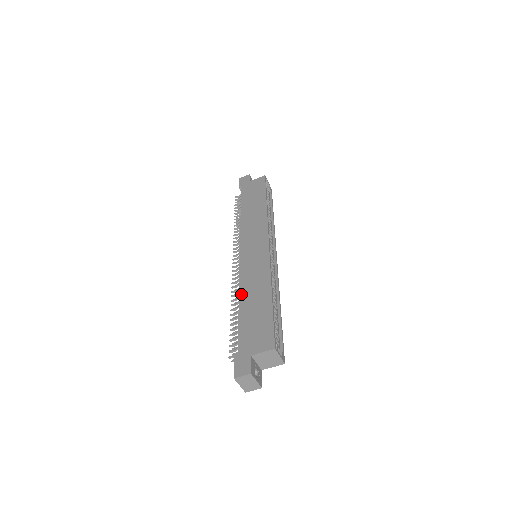
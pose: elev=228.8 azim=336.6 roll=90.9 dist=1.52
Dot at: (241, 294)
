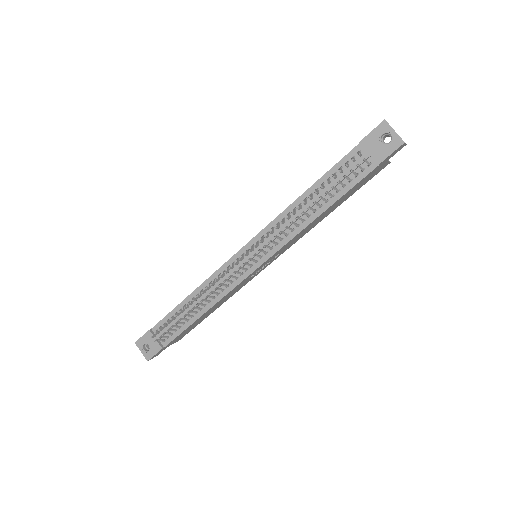
Dot at: (295, 200)
